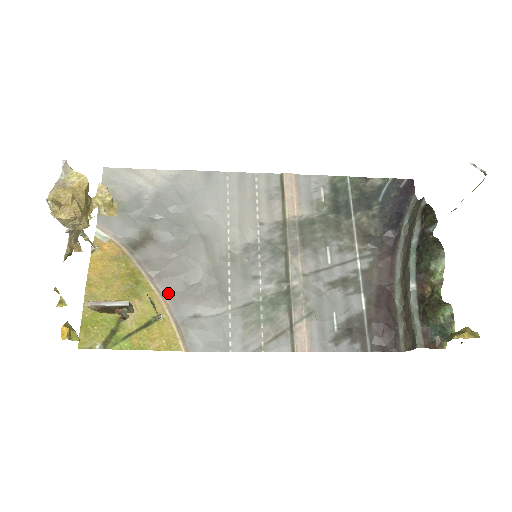
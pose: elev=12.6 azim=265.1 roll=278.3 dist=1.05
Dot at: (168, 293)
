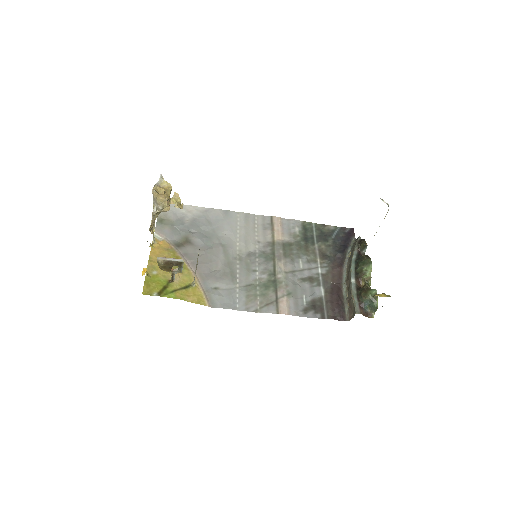
Dot at: (199, 273)
